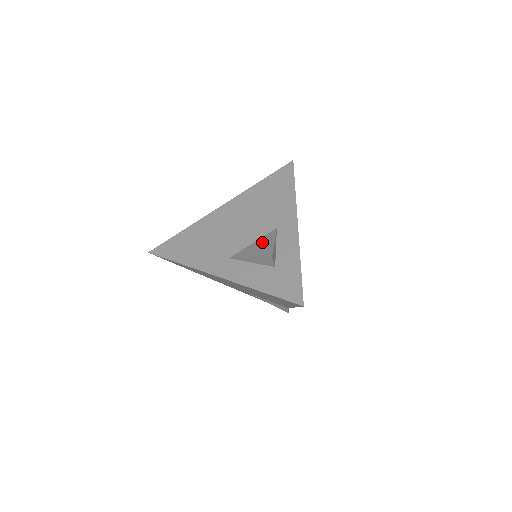
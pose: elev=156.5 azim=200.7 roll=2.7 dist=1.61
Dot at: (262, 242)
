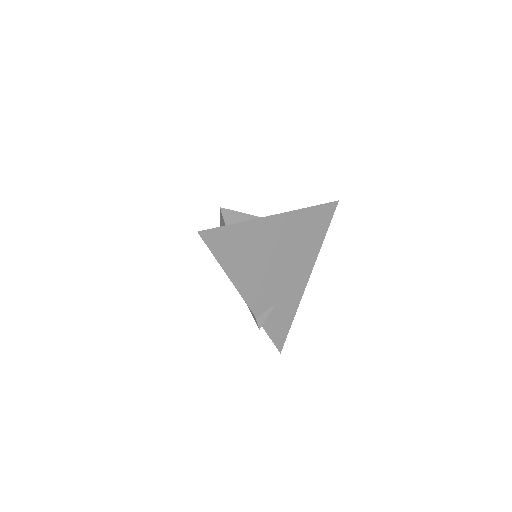
Dot at: occluded
